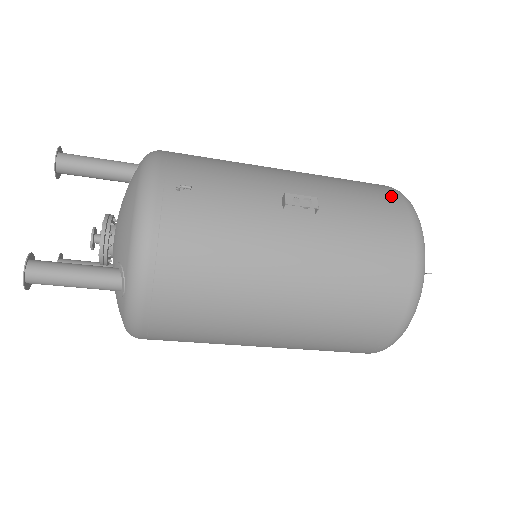
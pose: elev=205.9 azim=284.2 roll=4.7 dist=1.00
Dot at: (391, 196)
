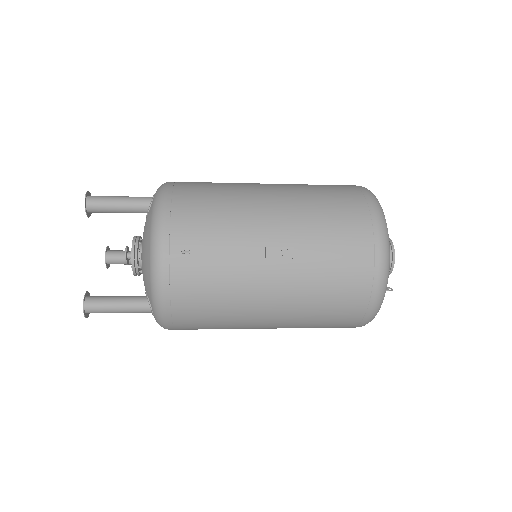
Dot at: (366, 224)
